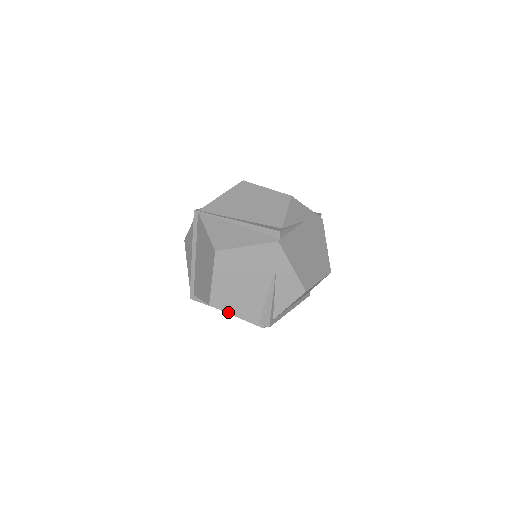
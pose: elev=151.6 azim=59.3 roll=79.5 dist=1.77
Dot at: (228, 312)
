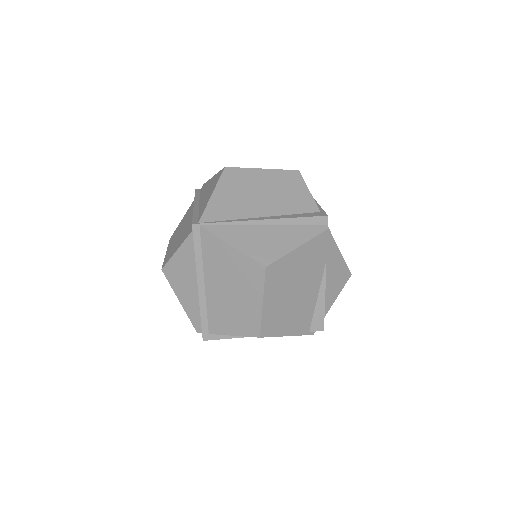
Dot at: (280, 335)
